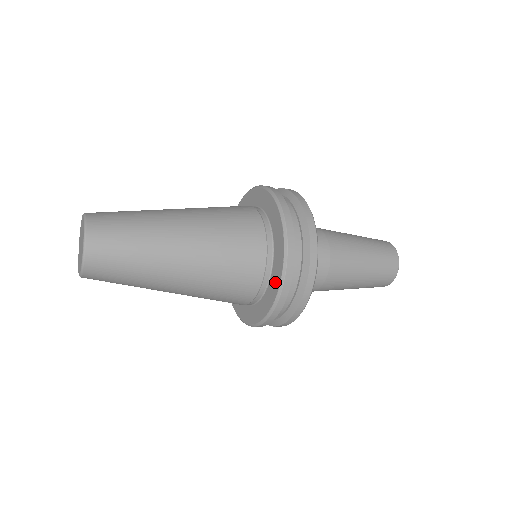
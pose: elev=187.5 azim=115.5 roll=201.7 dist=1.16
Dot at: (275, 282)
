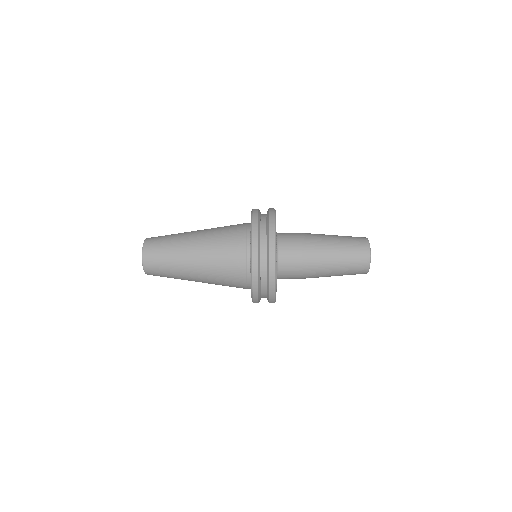
Dot at: occluded
